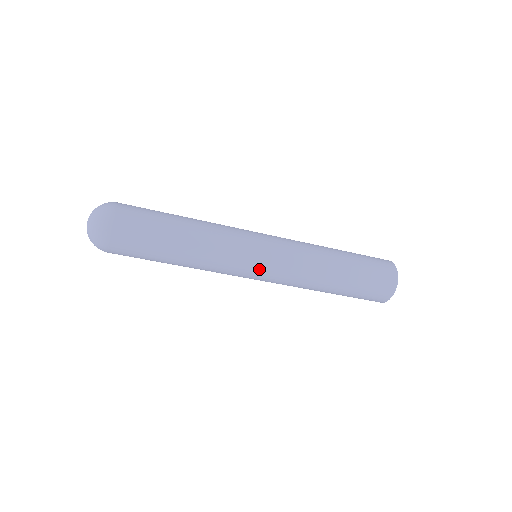
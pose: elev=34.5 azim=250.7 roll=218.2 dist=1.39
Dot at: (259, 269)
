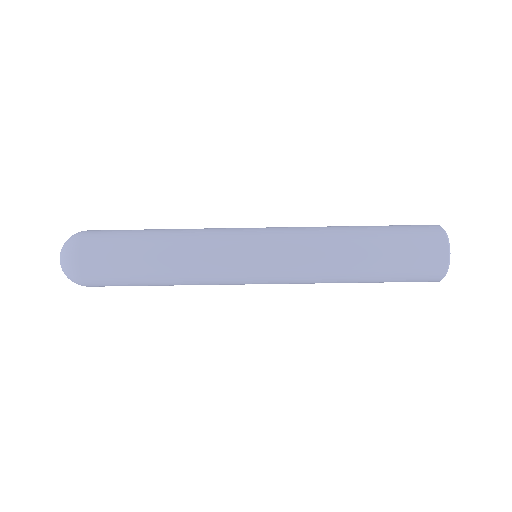
Dot at: (255, 252)
